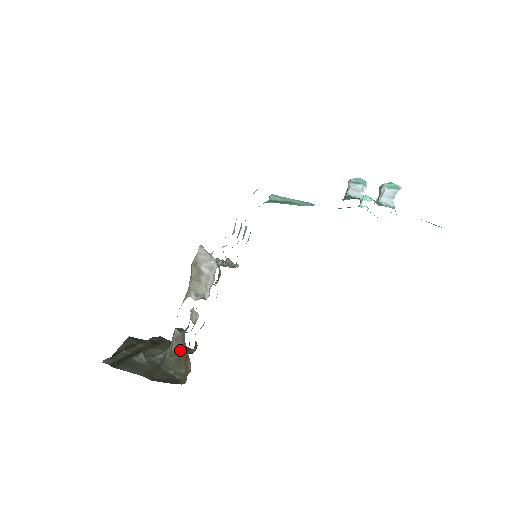
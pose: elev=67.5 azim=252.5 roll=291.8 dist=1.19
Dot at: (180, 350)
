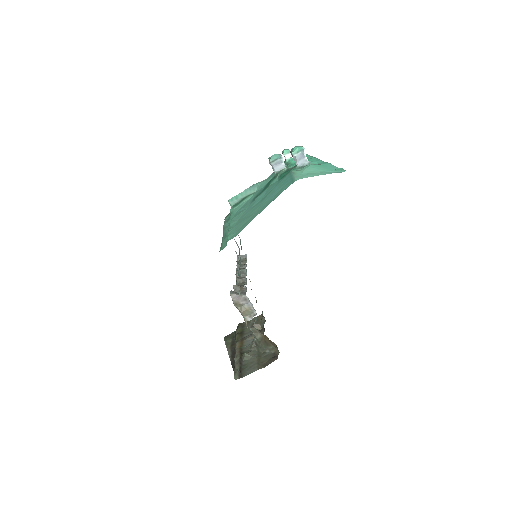
Dot at: (262, 337)
